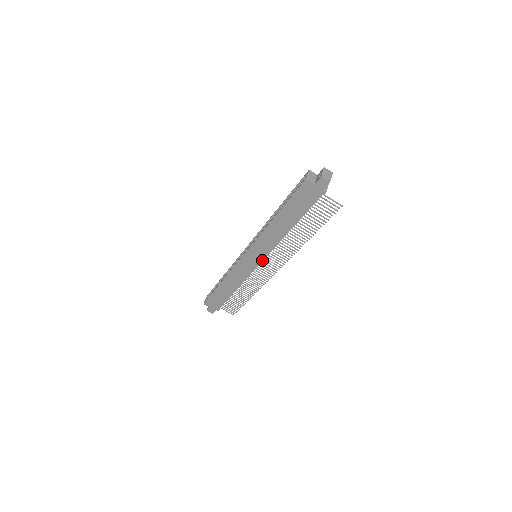
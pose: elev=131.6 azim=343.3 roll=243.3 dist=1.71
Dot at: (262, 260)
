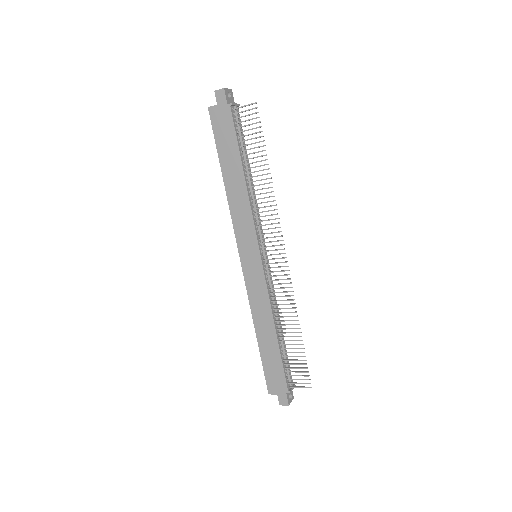
Dot at: (258, 250)
